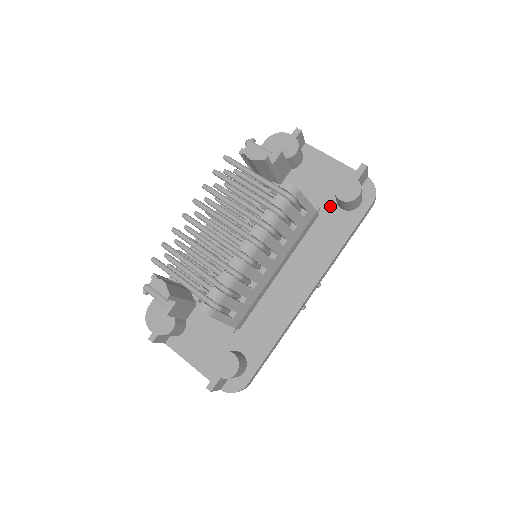
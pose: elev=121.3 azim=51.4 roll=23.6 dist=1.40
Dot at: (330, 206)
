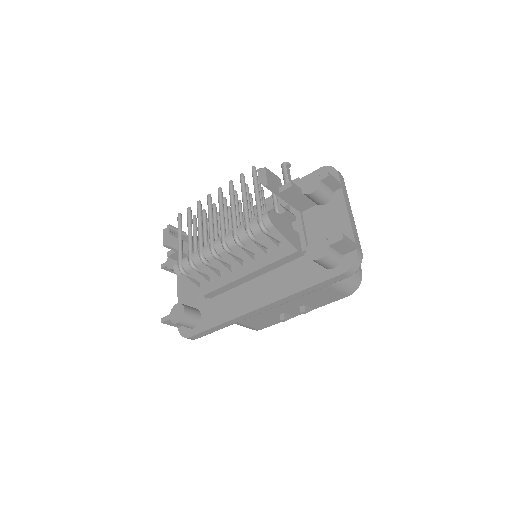
Dot at: occluded
